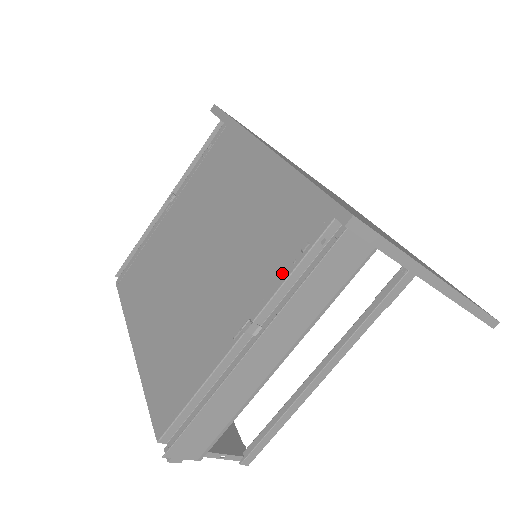
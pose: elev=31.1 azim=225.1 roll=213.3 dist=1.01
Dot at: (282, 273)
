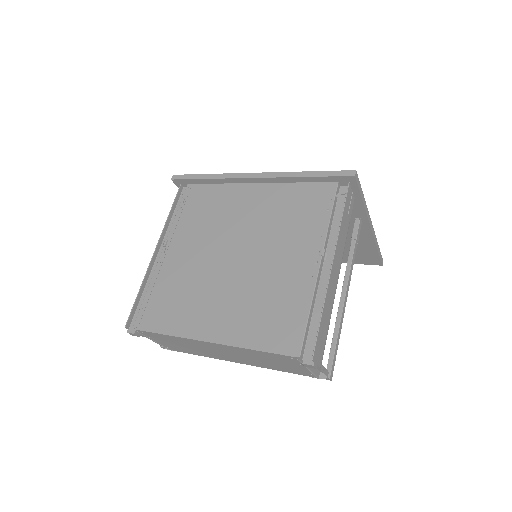
Dot at: (324, 219)
